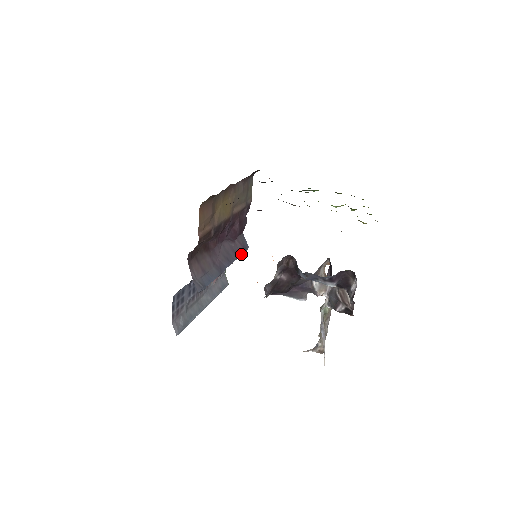
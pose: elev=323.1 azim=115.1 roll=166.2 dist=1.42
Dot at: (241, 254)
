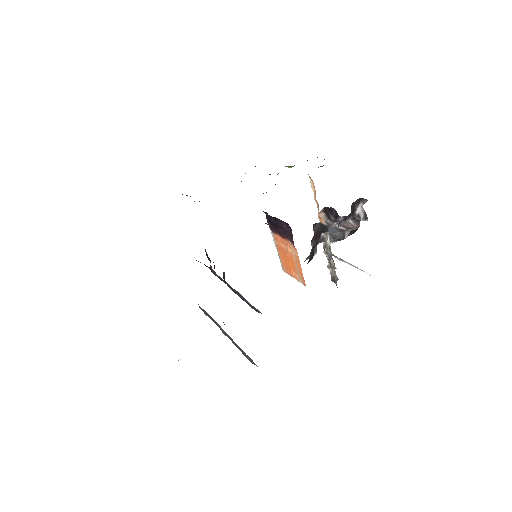
Dot at: occluded
